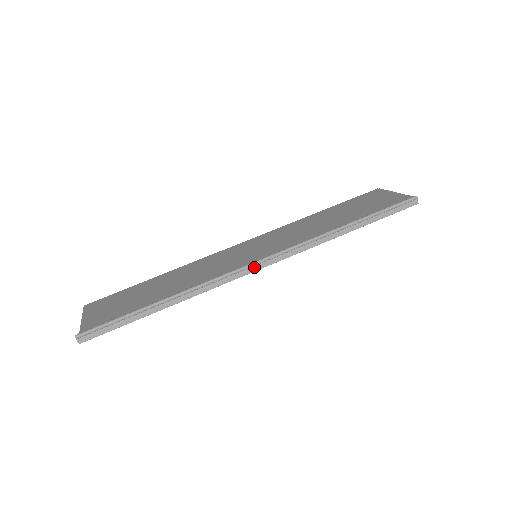
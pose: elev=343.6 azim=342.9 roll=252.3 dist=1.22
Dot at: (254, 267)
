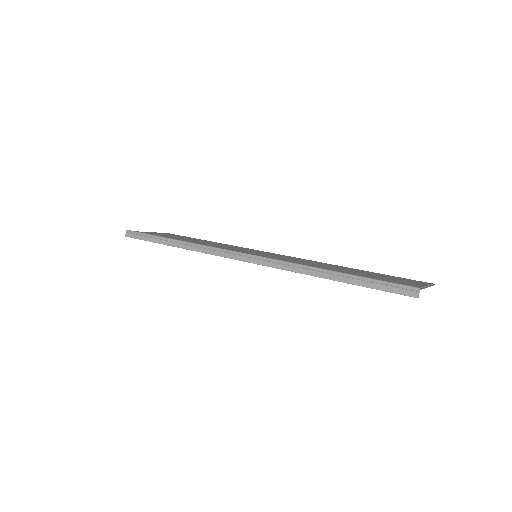
Dot at: (237, 256)
